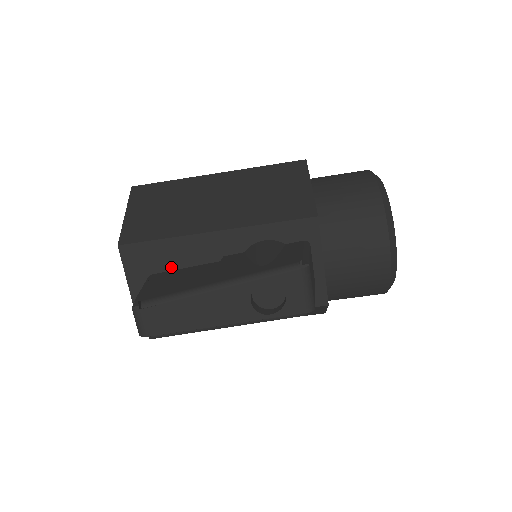
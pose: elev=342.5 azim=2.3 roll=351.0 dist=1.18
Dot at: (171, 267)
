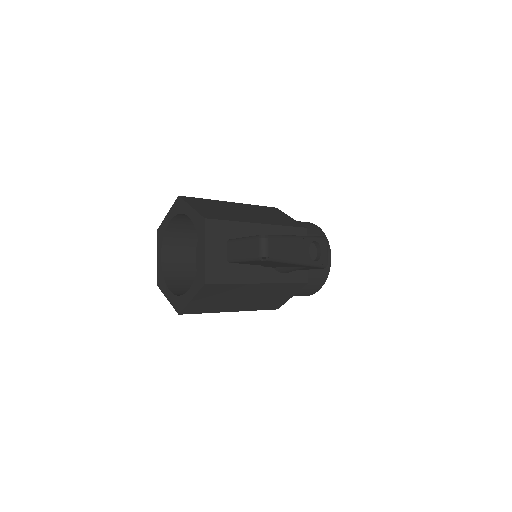
Dot at: occluded
